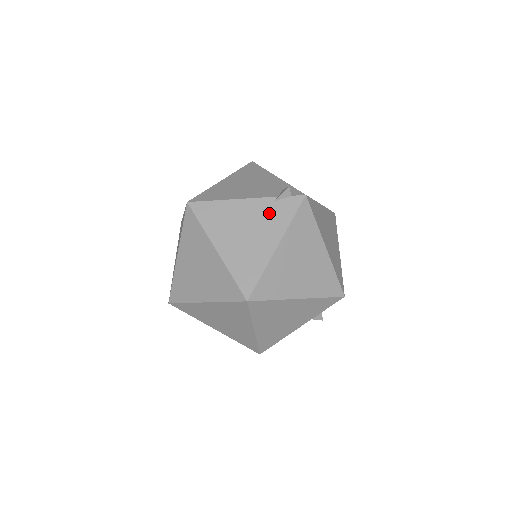
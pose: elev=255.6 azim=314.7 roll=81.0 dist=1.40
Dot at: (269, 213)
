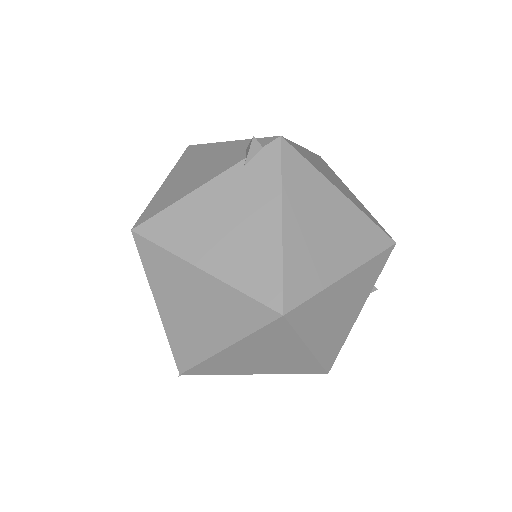
Dot at: (246, 185)
